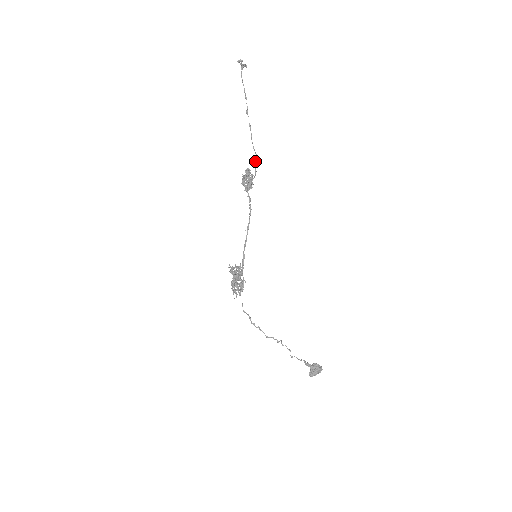
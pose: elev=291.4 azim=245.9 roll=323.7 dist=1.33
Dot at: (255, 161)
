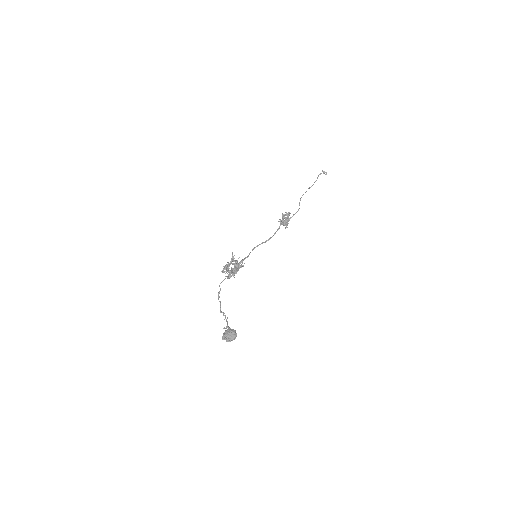
Dot at: (297, 211)
